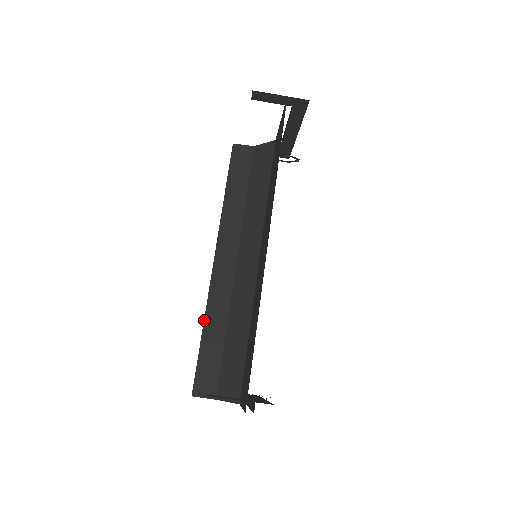
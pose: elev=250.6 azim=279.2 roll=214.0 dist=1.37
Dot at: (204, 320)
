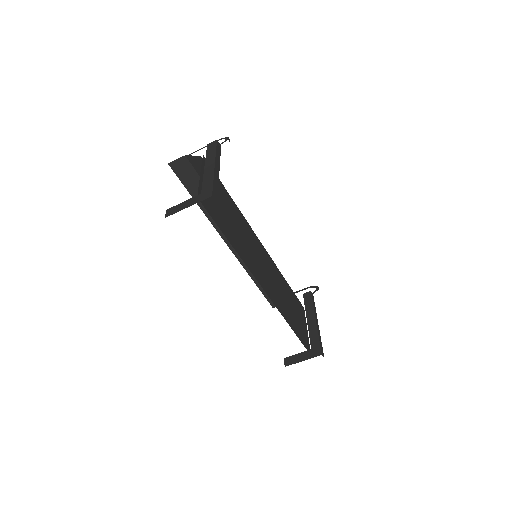
Dot at: (250, 276)
